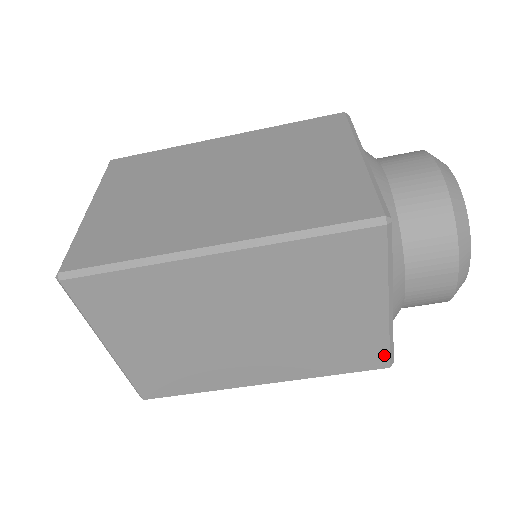
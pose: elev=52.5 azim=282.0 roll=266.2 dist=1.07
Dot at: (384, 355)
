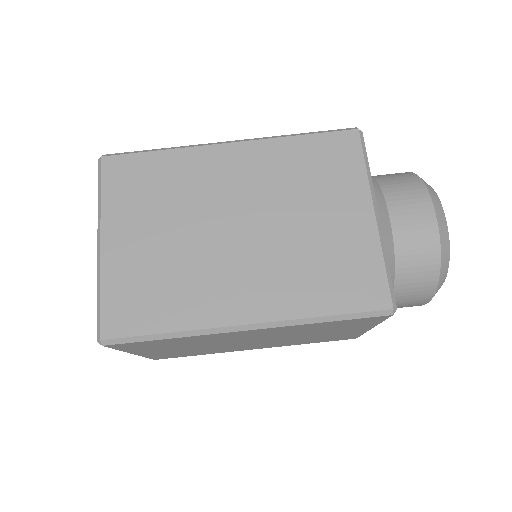
Dot at: (383, 285)
